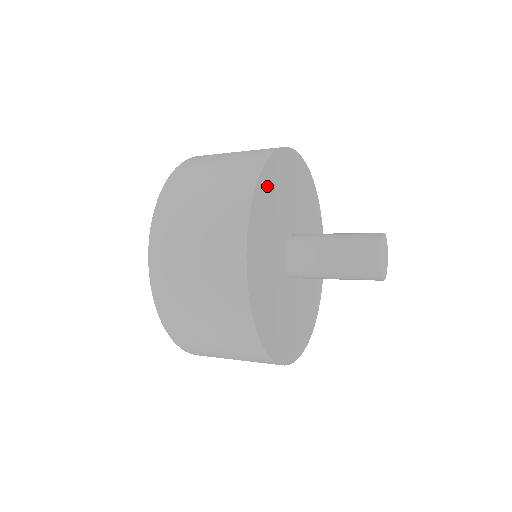
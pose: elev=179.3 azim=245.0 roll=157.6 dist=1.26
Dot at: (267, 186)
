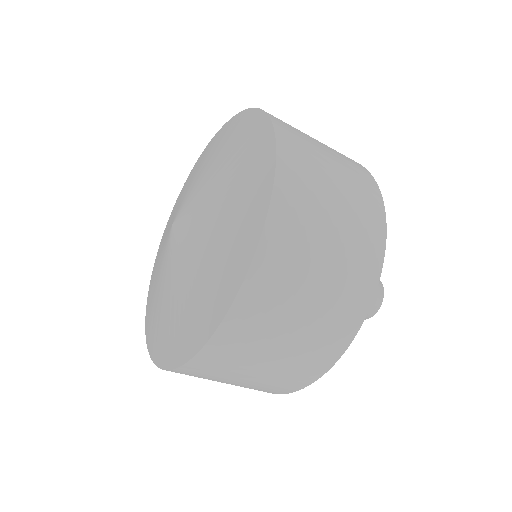
Dot at: occluded
